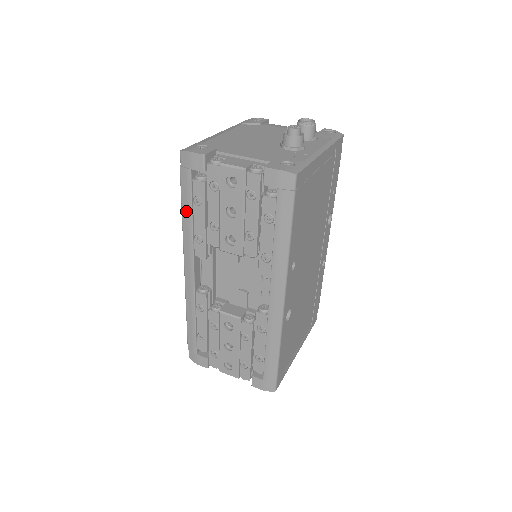
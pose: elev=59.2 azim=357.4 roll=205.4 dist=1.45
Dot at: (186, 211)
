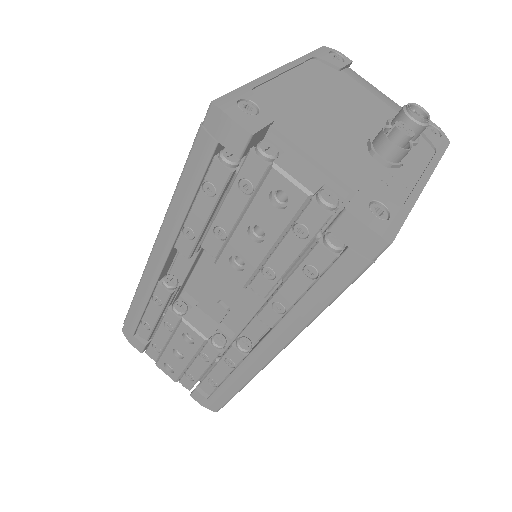
Dot at: (184, 190)
